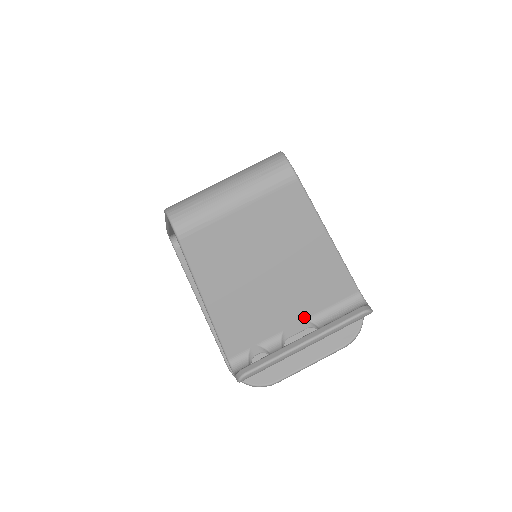
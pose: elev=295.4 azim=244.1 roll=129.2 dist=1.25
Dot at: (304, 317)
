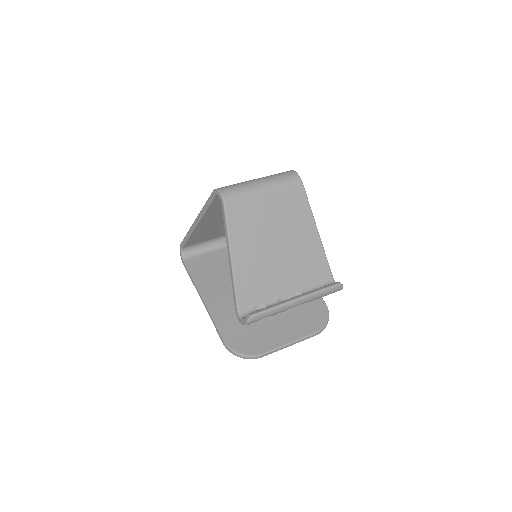
Dot at: (295, 288)
